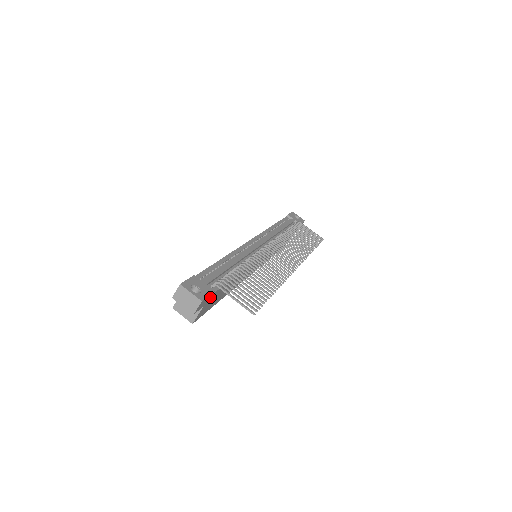
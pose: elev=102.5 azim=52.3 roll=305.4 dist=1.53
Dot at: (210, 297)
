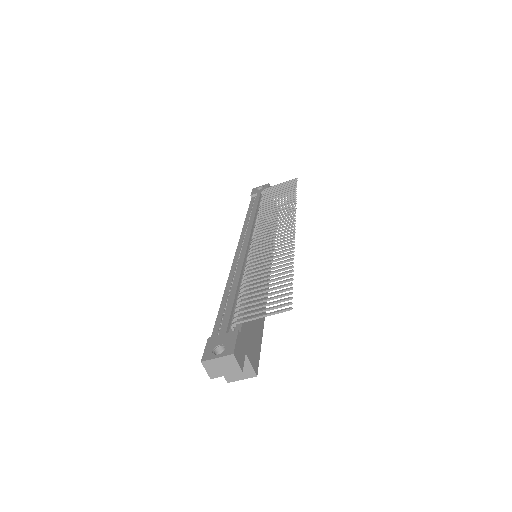
Dot at: (241, 339)
